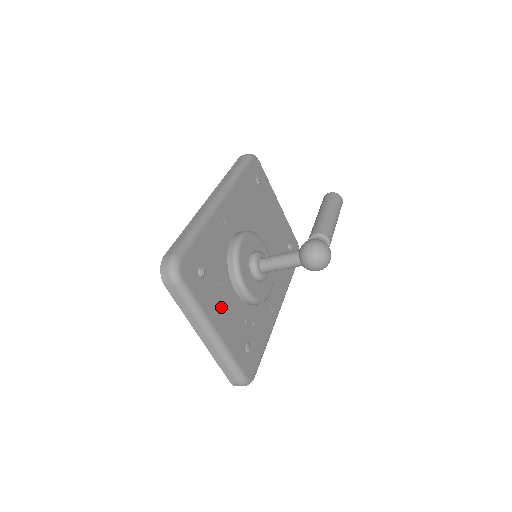
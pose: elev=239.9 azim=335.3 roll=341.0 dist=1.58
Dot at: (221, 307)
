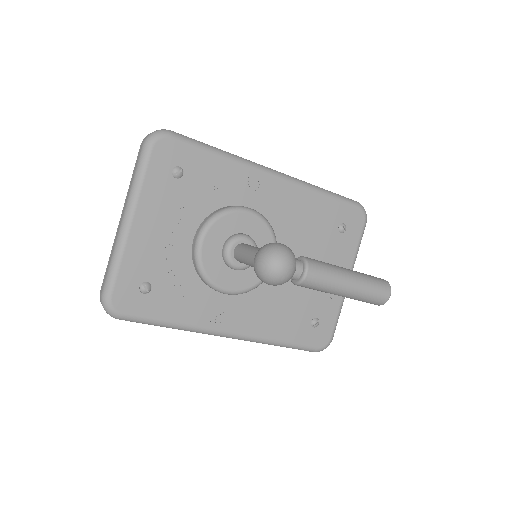
Dot at: (162, 220)
